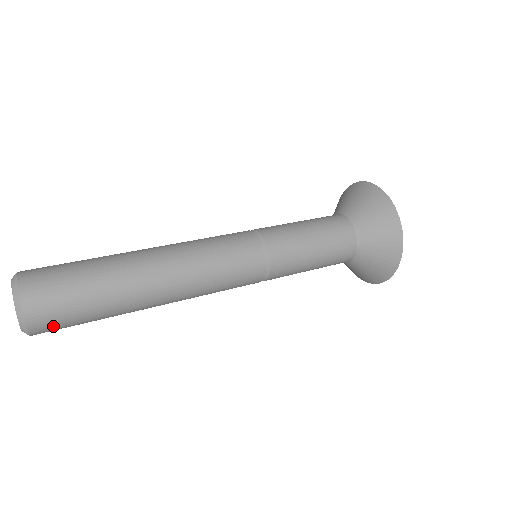
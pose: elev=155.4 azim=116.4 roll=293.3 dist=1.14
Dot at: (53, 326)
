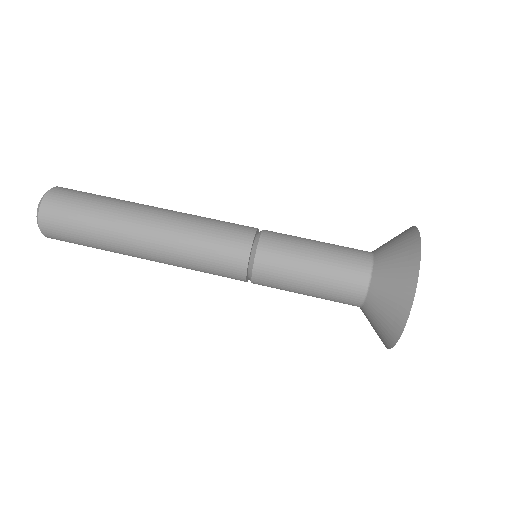
Dot at: (57, 233)
